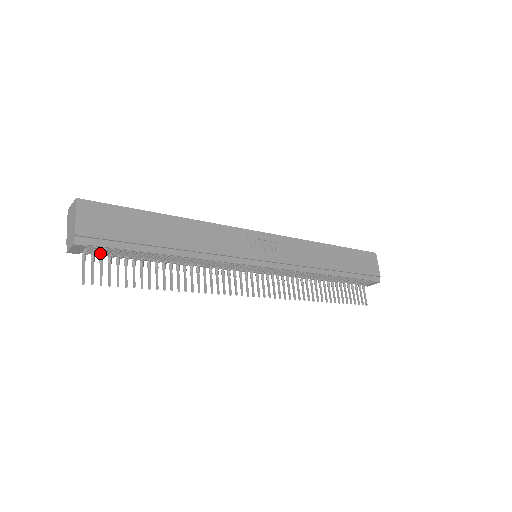
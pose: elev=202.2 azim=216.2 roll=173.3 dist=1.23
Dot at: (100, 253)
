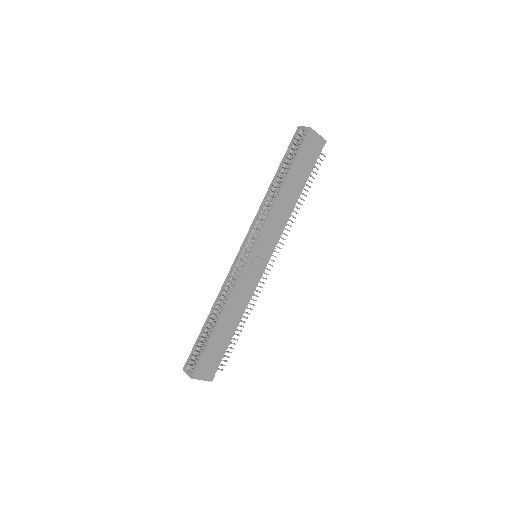
Dot at: occluded
